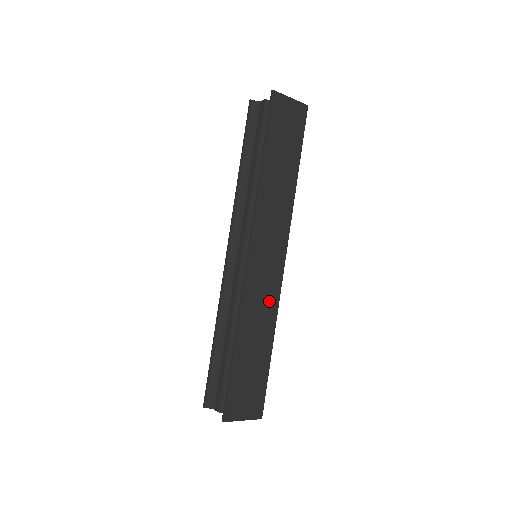
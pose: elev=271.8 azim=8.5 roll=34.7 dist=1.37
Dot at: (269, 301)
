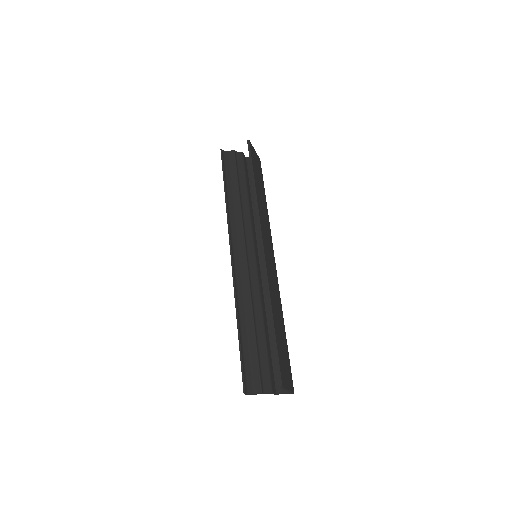
Dot at: (276, 289)
